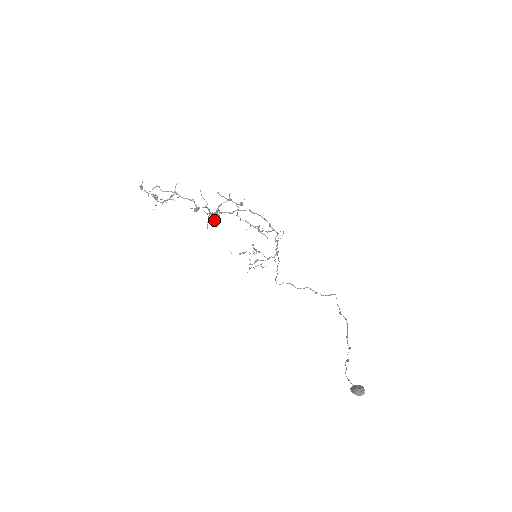
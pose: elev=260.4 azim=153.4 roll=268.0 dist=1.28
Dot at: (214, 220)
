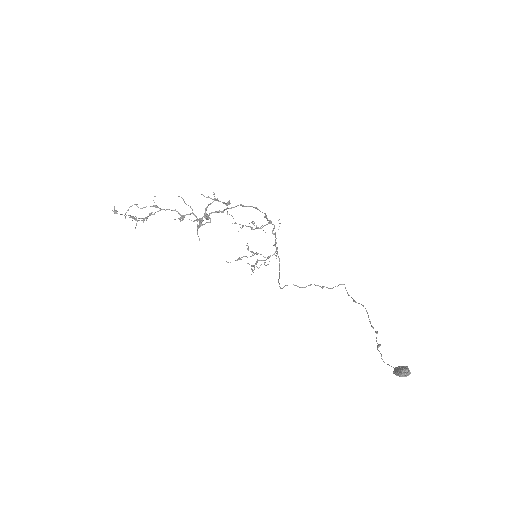
Dot at: (205, 223)
